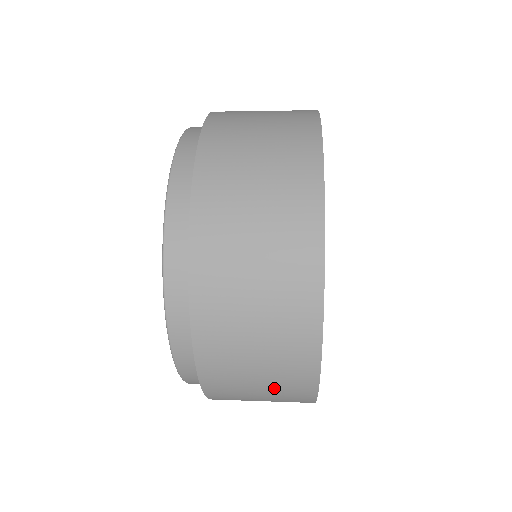
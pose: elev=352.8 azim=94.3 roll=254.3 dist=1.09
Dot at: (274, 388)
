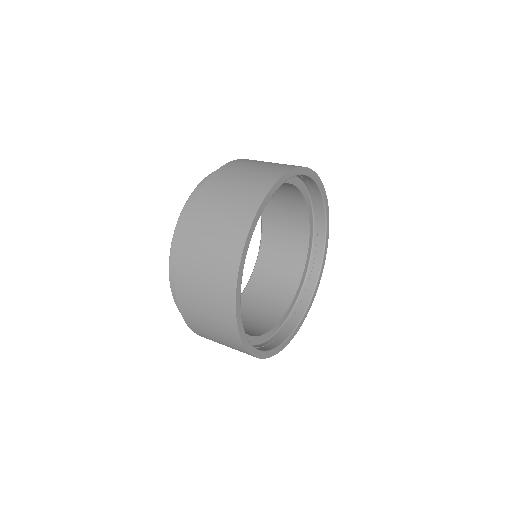
Dot at: (224, 340)
